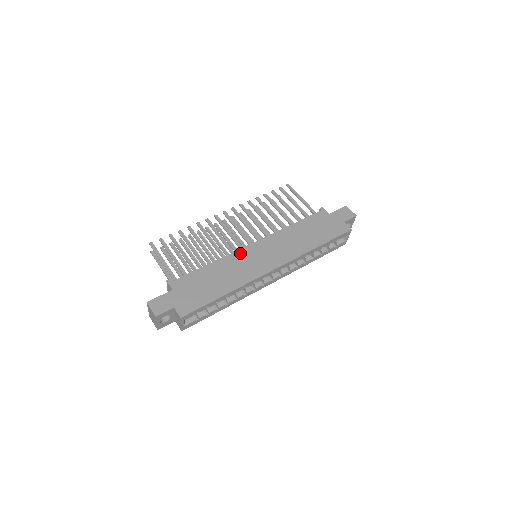
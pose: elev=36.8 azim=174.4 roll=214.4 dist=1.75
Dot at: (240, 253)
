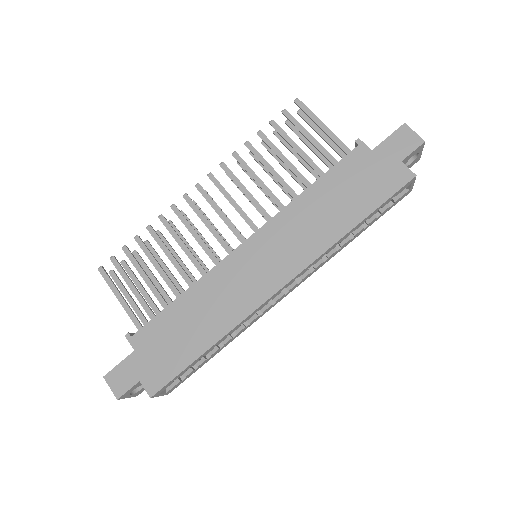
Dot at: (225, 266)
